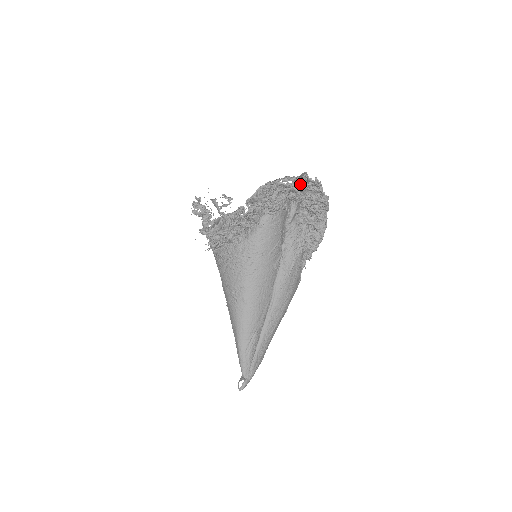
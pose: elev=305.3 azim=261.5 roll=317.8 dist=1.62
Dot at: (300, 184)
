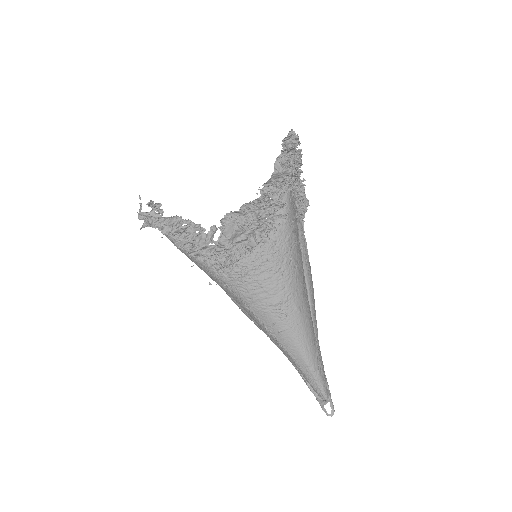
Dot at: occluded
